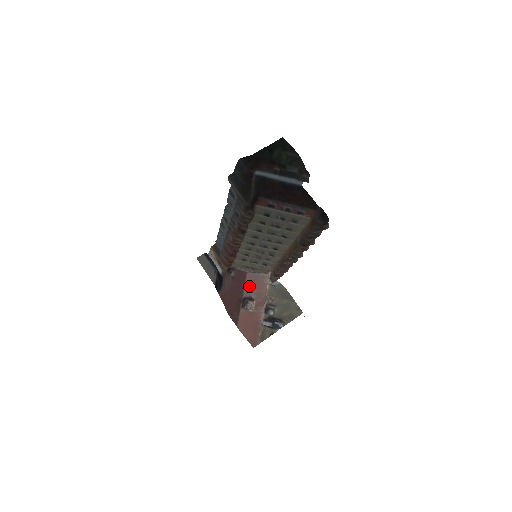
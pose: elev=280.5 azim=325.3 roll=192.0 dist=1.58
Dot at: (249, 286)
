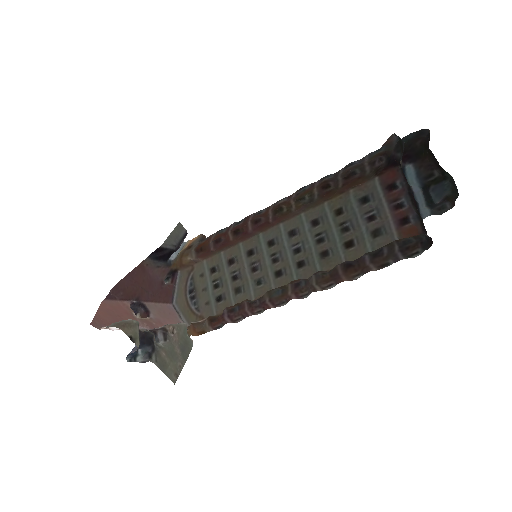
Dot at: (159, 308)
